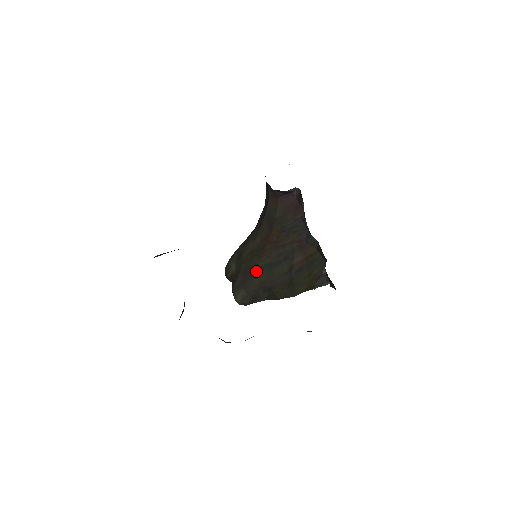
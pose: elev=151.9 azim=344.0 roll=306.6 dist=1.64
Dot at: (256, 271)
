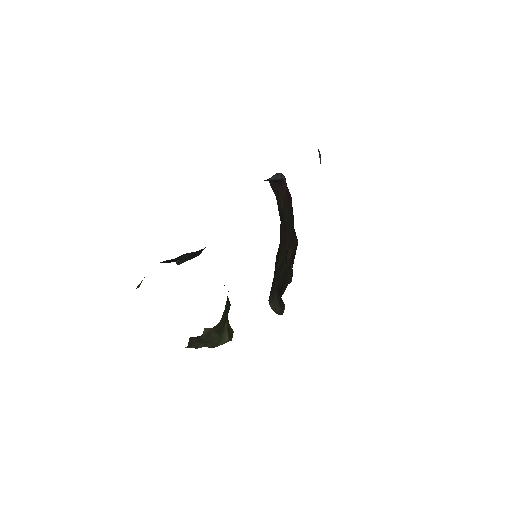
Dot at: (276, 274)
